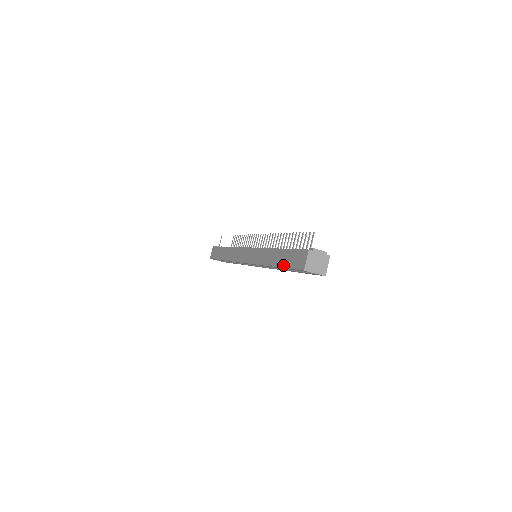
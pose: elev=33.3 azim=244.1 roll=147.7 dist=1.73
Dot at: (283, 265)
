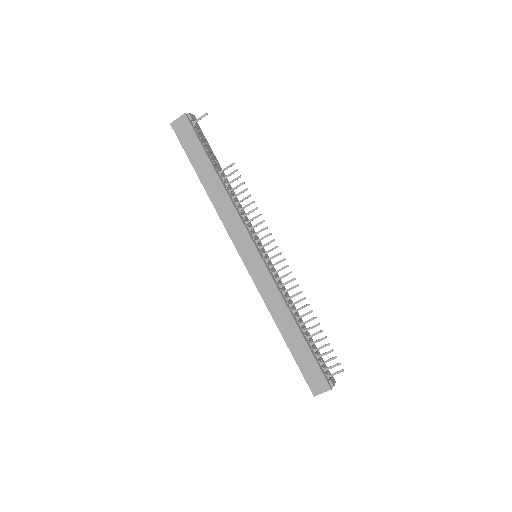
Dot at: (295, 356)
